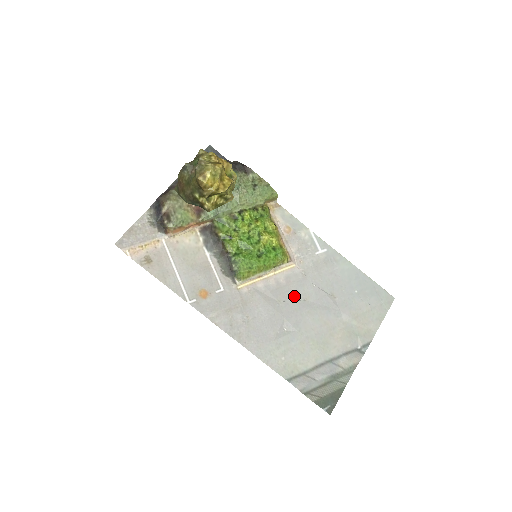
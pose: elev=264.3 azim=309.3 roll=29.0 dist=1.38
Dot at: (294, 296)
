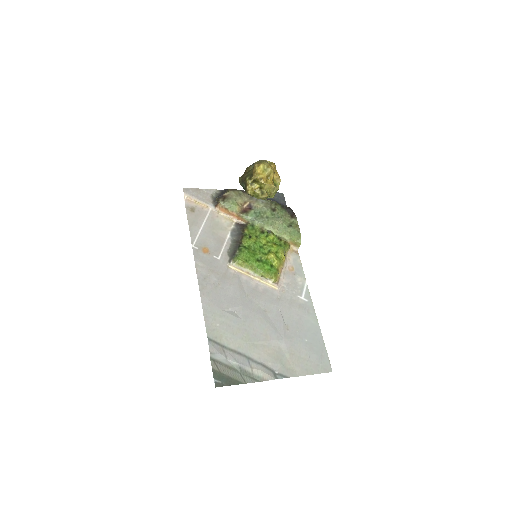
Dot at: (260, 302)
